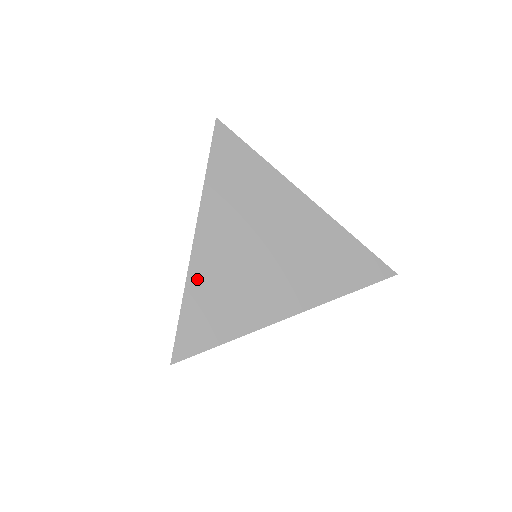
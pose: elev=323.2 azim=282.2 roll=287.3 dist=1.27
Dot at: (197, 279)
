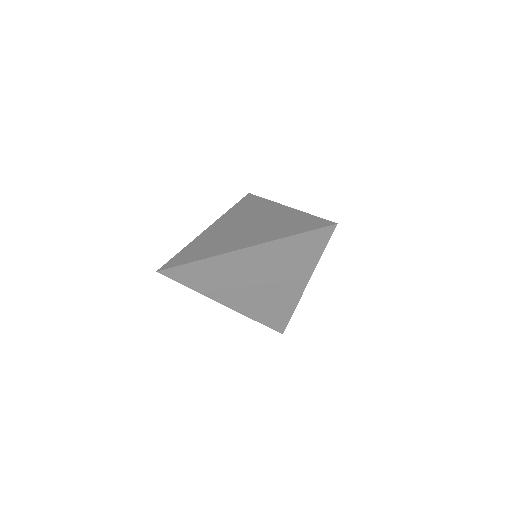
Dot at: (197, 241)
